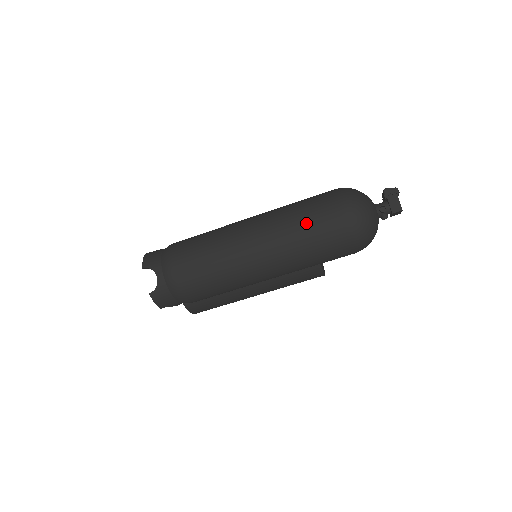
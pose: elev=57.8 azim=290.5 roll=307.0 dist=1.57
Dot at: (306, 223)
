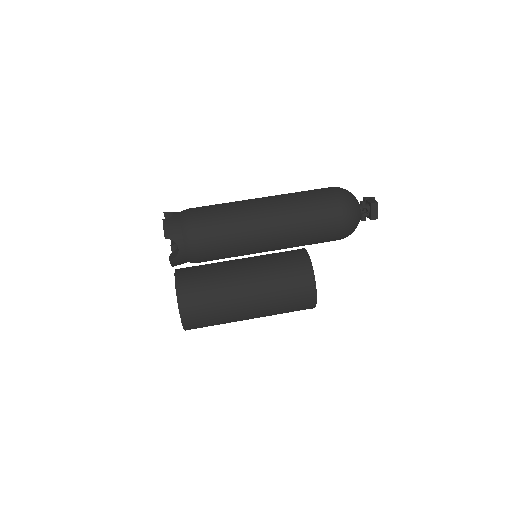
Dot at: (304, 191)
